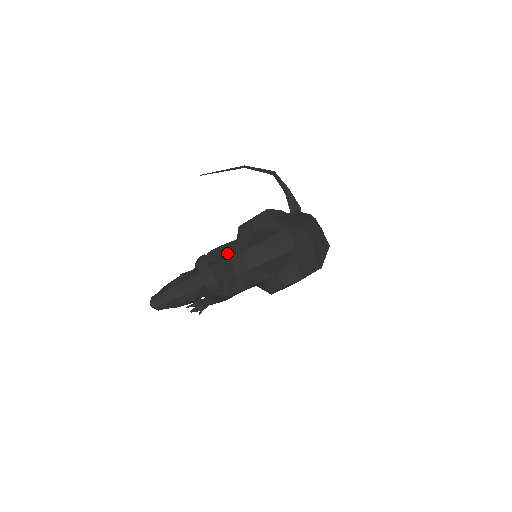
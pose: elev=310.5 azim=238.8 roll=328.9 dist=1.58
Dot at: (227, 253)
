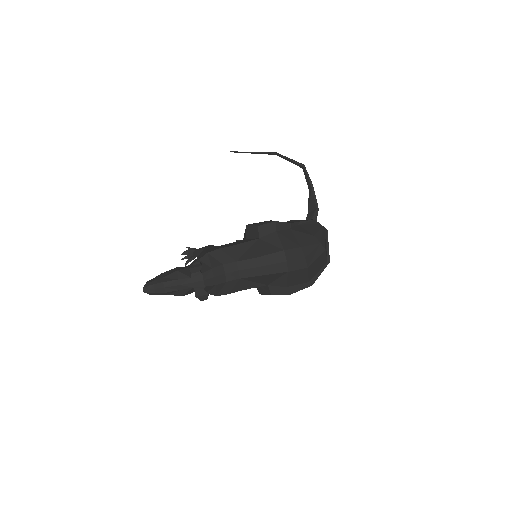
Dot at: (224, 259)
